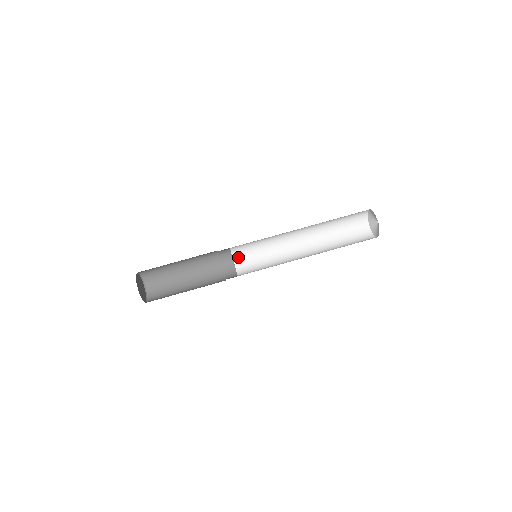
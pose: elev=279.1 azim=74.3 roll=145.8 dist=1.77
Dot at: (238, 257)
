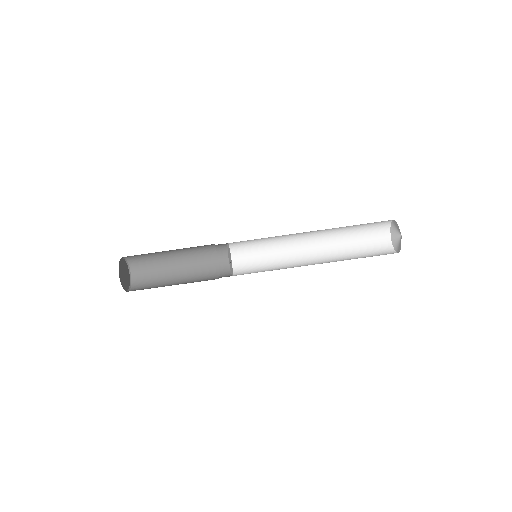
Dot at: (235, 245)
